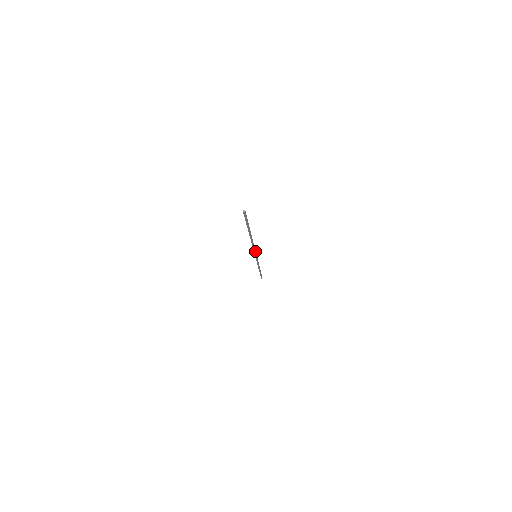
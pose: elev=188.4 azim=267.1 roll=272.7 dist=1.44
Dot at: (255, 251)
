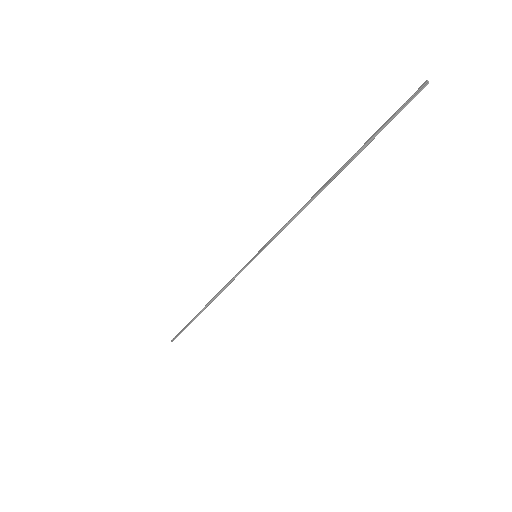
Dot at: (275, 237)
